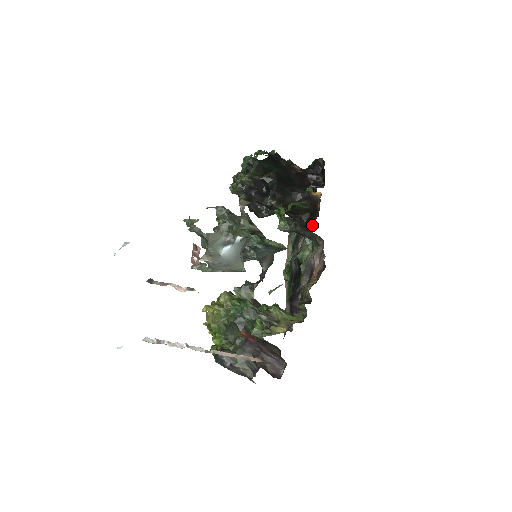
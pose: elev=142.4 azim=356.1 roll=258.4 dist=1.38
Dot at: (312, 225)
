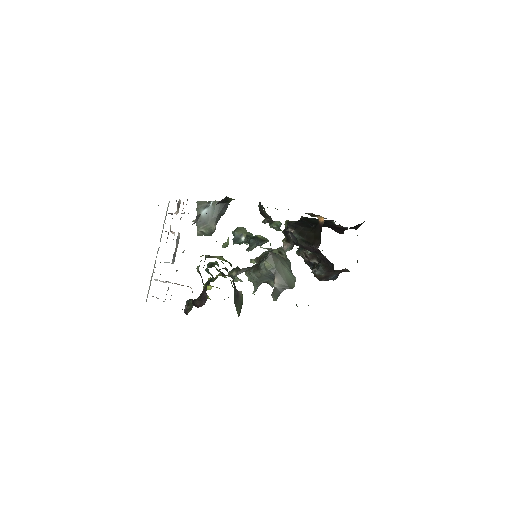
Dot at: occluded
